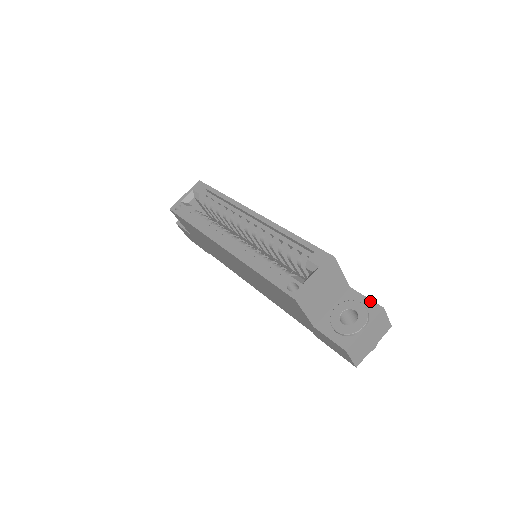
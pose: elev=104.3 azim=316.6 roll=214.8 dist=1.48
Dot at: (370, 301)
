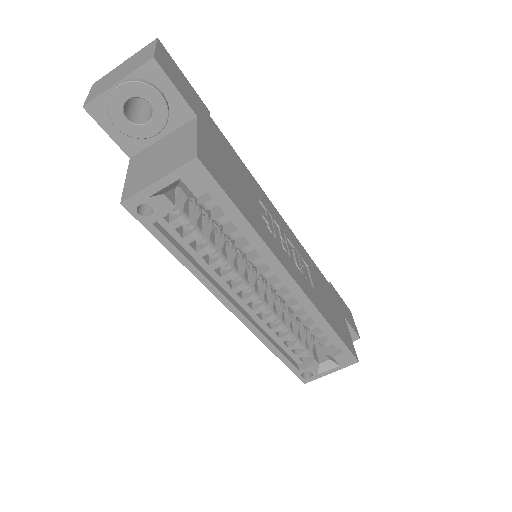
Dot at: (353, 332)
